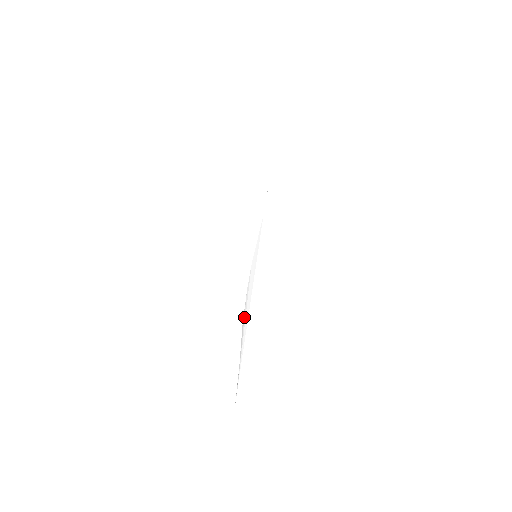
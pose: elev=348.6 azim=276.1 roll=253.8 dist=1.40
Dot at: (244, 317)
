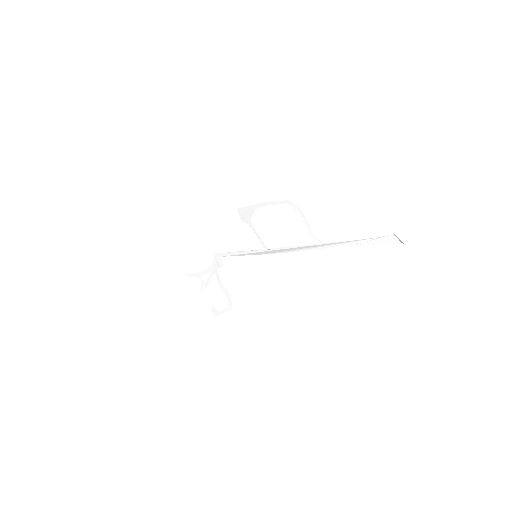
Dot at: (313, 248)
